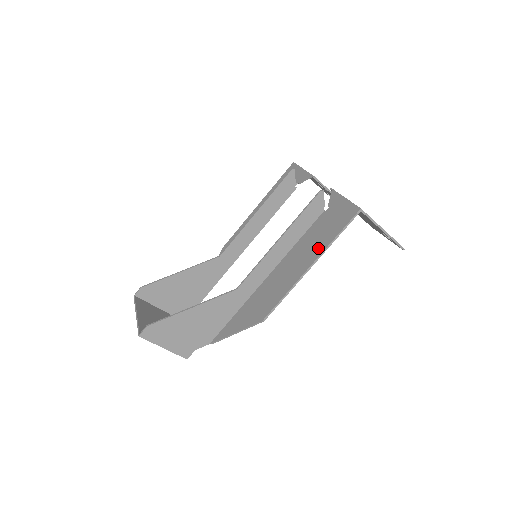
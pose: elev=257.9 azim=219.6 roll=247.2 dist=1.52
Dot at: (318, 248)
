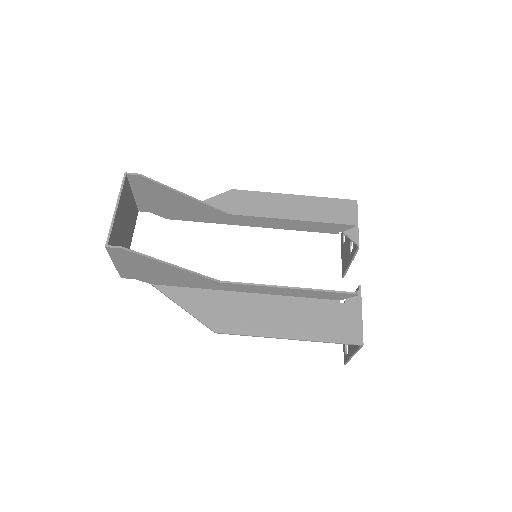
Dot at: (308, 331)
